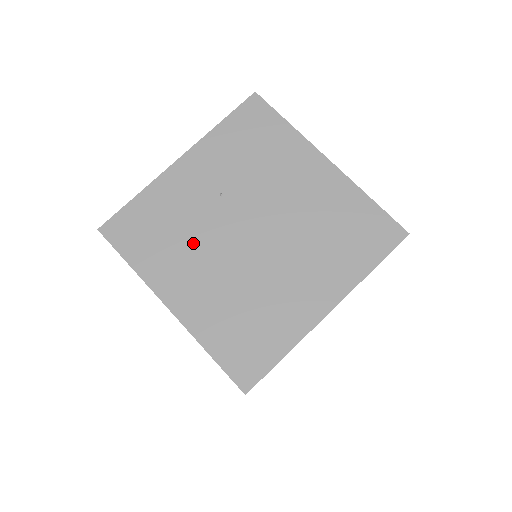
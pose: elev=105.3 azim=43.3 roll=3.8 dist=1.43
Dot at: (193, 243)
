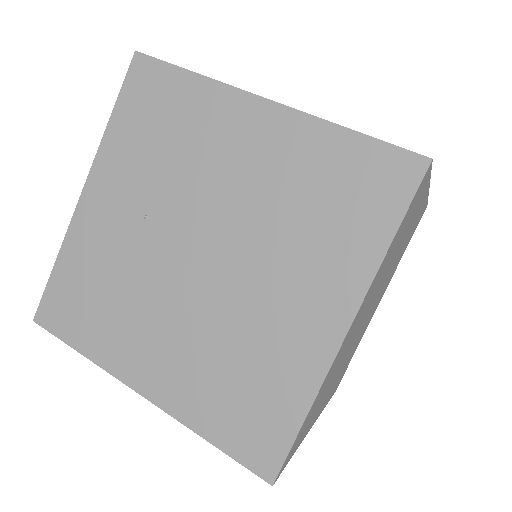
Dot at: (137, 297)
